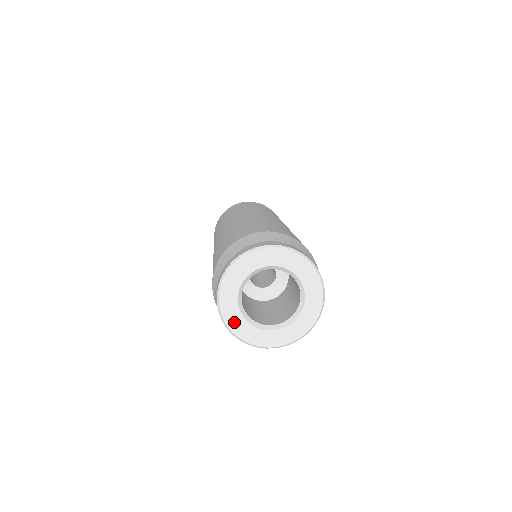
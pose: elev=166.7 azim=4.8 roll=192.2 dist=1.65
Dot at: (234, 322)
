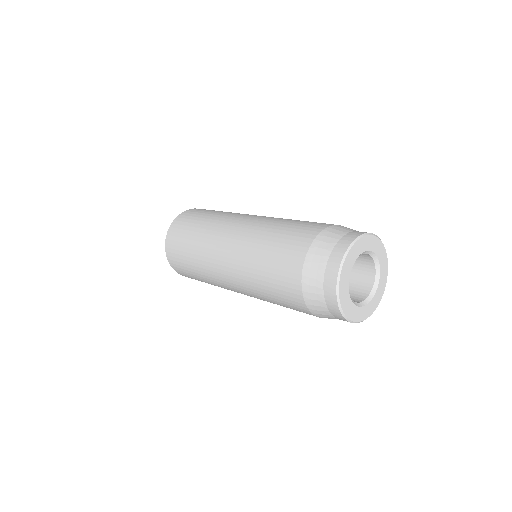
Dot at: (361, 315)
